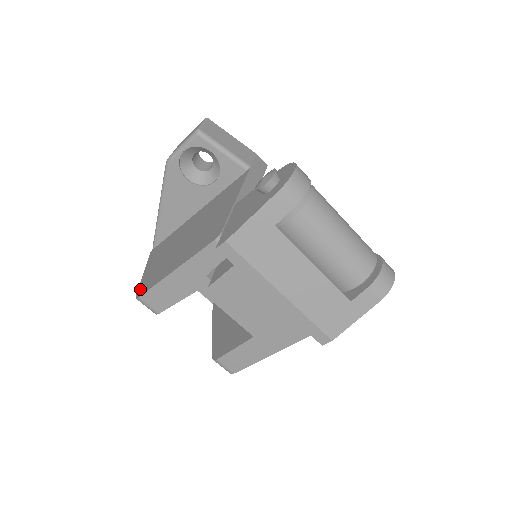
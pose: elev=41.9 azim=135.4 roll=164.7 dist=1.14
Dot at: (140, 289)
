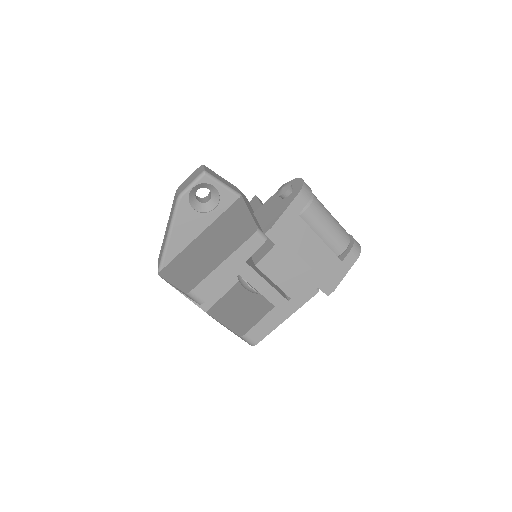
Dot at: (184, 288)
